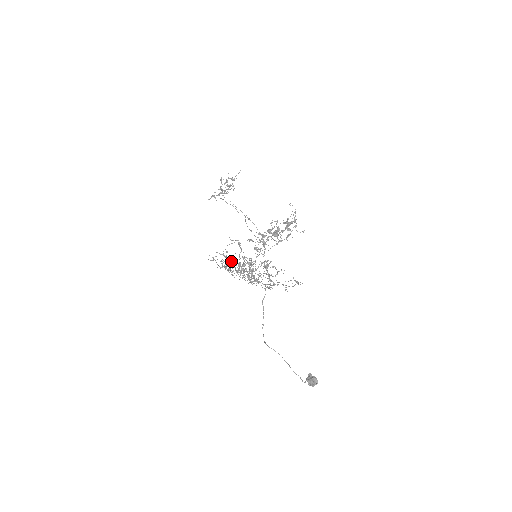
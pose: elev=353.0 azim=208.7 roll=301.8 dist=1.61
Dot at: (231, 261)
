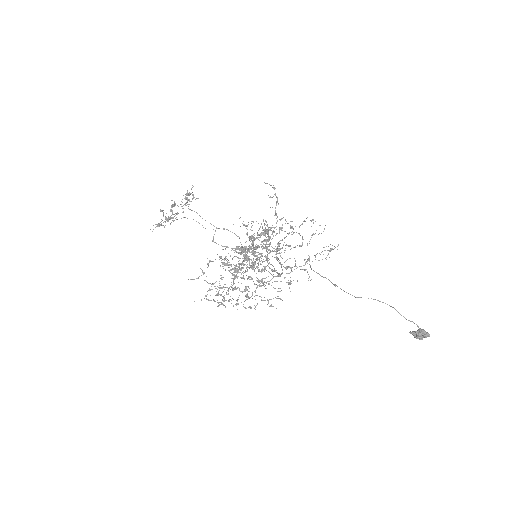
Dot at: occluded
